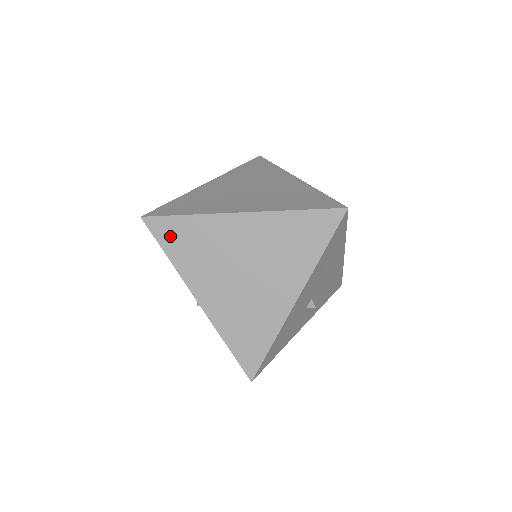
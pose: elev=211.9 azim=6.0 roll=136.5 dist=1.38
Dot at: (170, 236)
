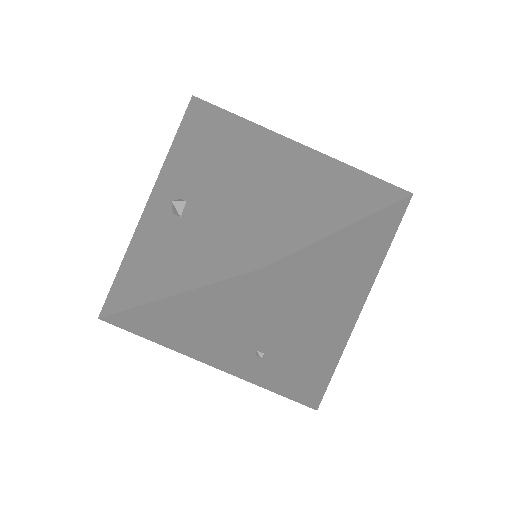
Dot at: (290, 283)
